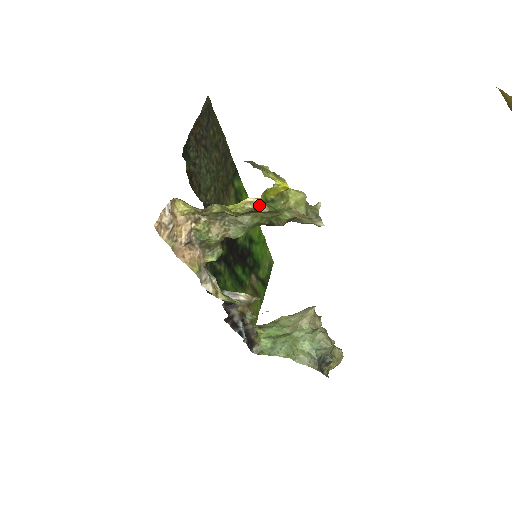
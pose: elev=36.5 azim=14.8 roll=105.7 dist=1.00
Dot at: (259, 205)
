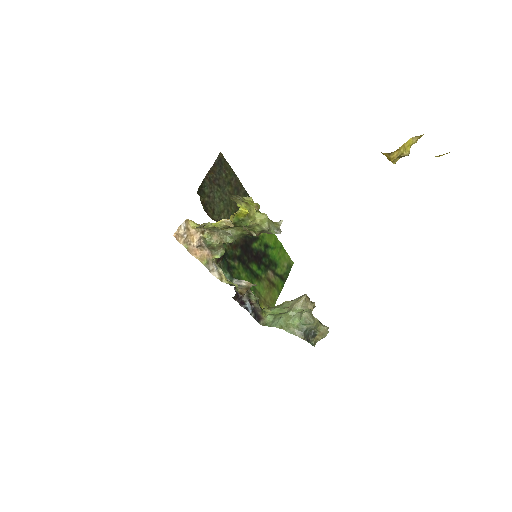
Dot at: (229, 223)
